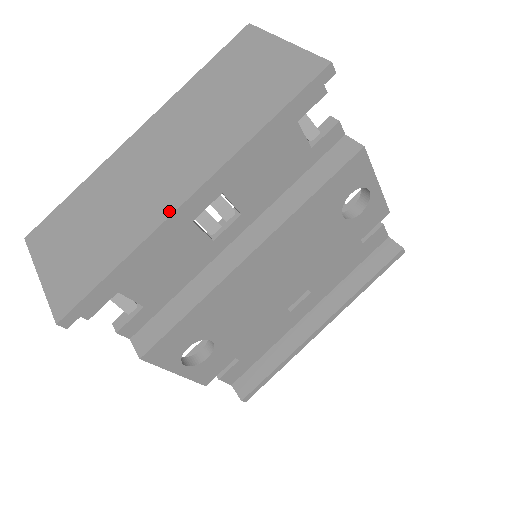
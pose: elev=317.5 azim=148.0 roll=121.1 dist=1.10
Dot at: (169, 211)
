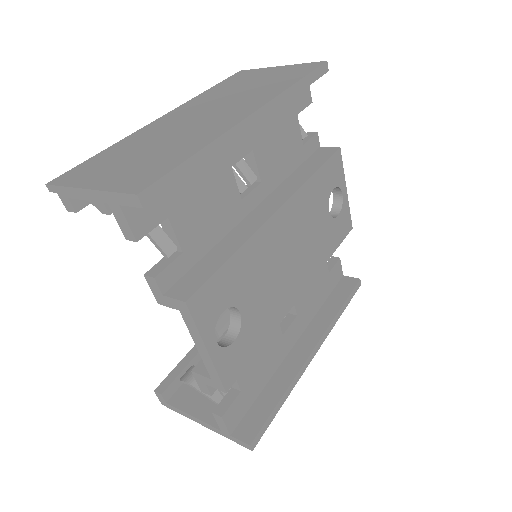
Dot at: (234, 123)
